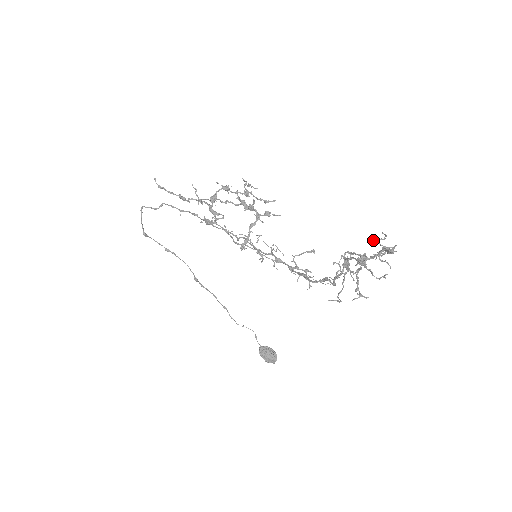
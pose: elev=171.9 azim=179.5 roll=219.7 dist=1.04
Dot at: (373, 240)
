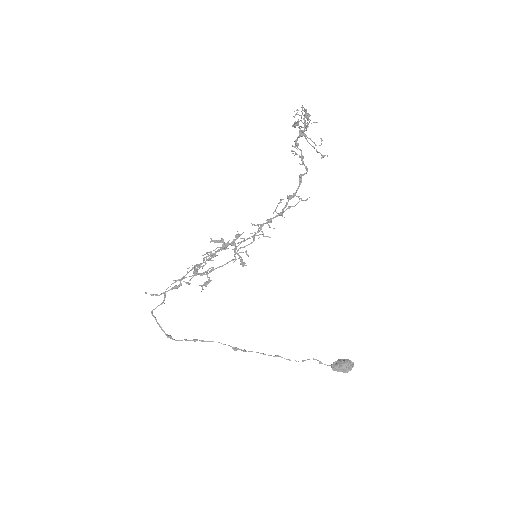
Dot at: (294, 116)
